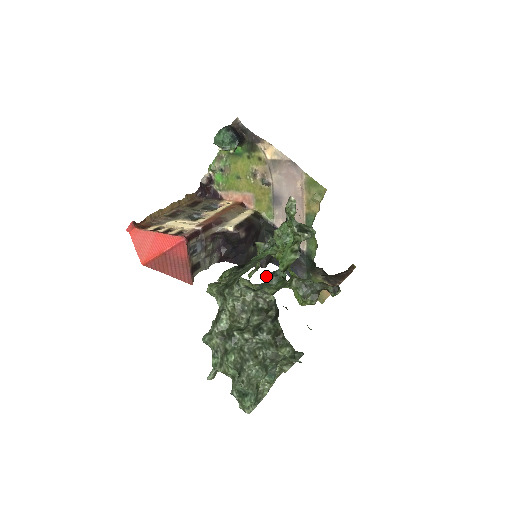
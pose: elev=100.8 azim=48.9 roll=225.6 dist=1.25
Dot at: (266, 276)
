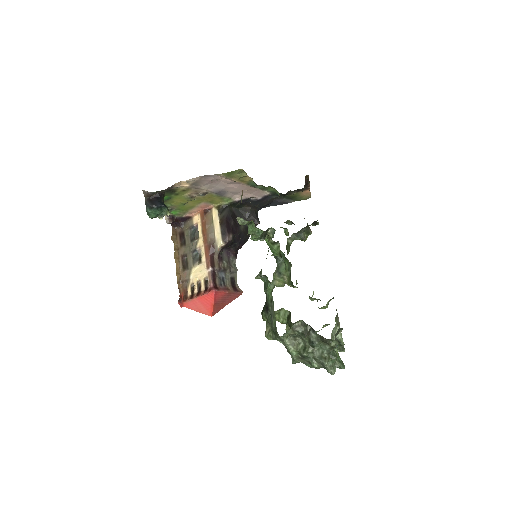
Dot at: (272, 255)
